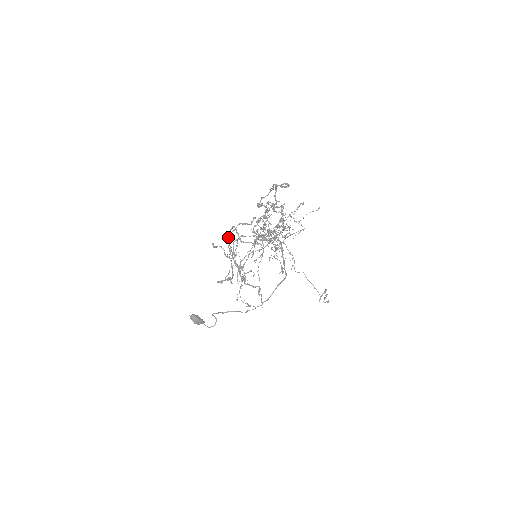
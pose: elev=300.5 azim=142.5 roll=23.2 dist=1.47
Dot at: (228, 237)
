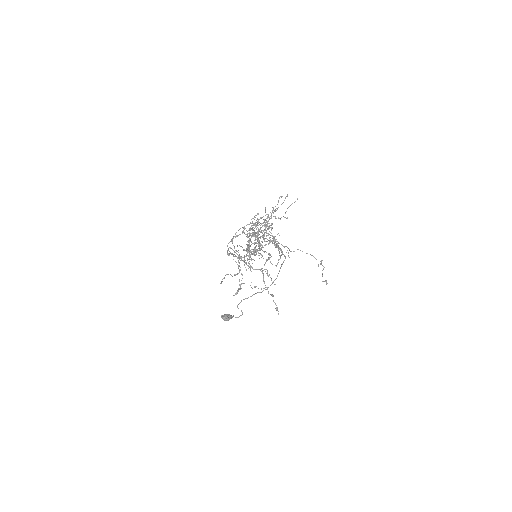
Dot at: occluded
